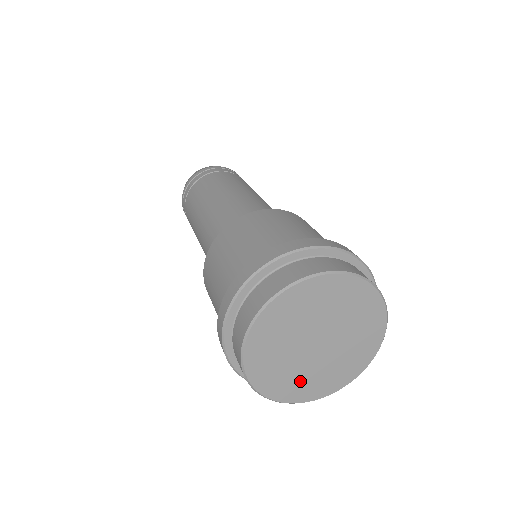
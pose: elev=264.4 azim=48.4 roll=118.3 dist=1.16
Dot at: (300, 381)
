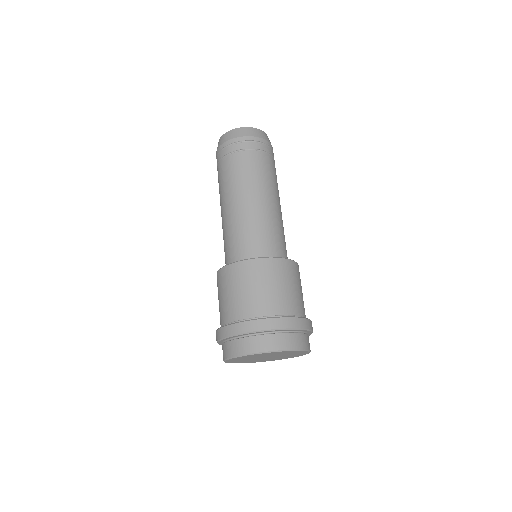
Dot at: (252, 361)
